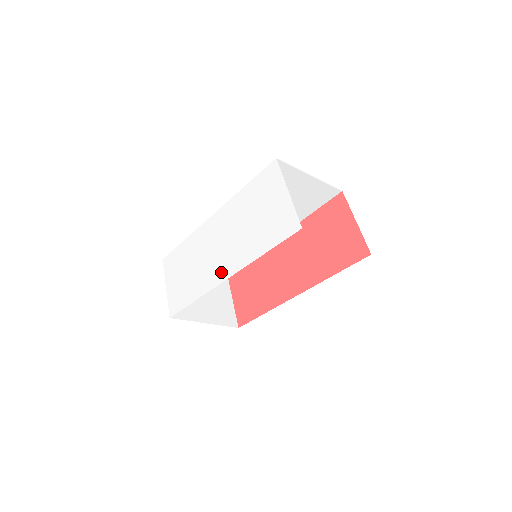
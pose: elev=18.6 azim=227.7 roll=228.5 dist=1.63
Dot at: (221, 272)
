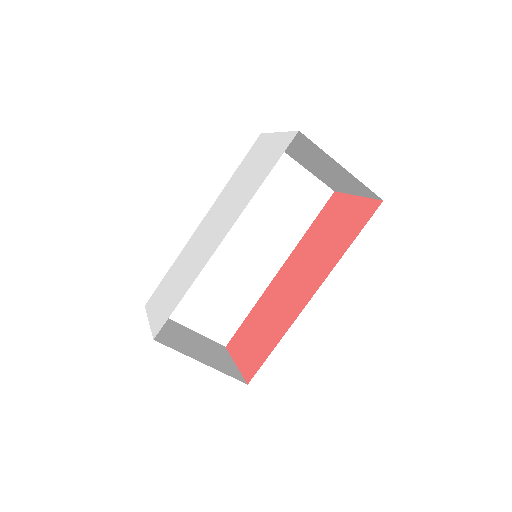
Dot at: (217, 240)
